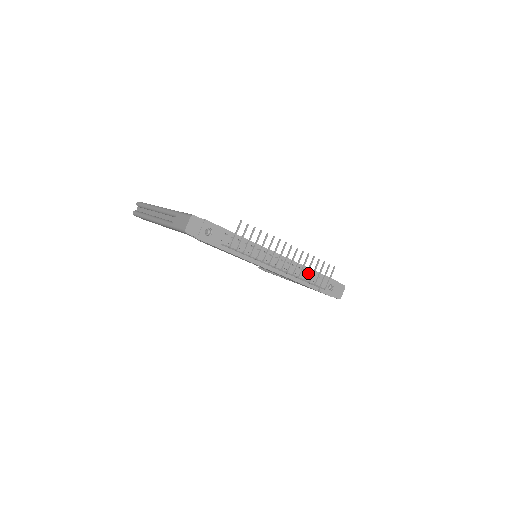
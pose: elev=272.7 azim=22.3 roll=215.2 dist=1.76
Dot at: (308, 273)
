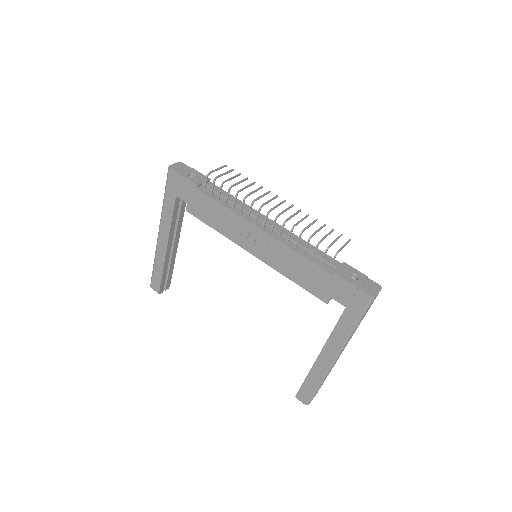
Dot at: occluded
